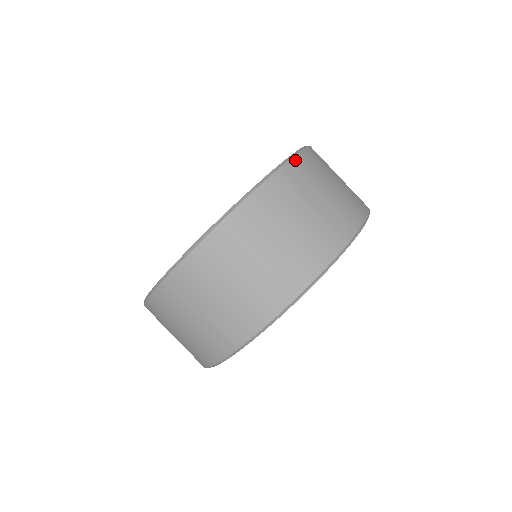
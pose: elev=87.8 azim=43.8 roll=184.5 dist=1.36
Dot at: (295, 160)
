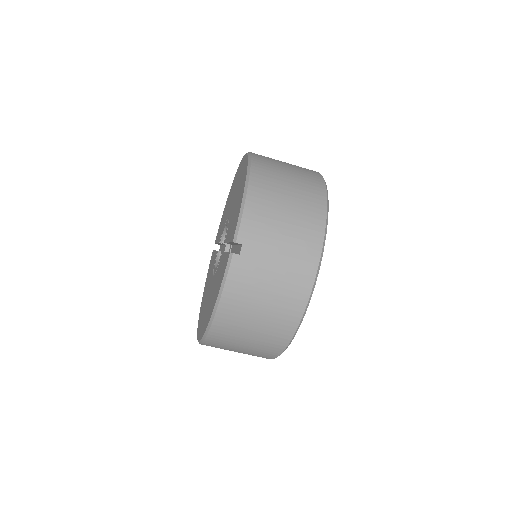
Dot at: (216, 321)
